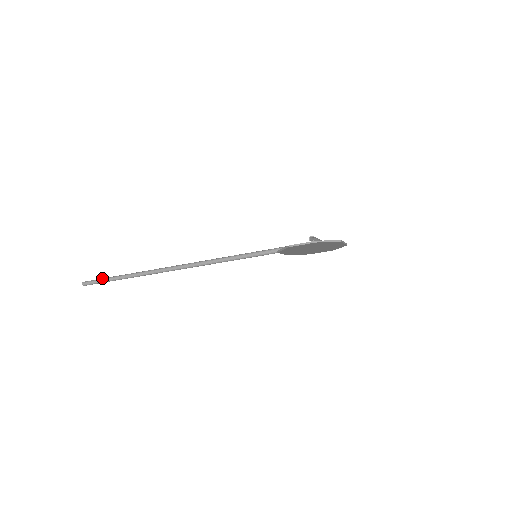
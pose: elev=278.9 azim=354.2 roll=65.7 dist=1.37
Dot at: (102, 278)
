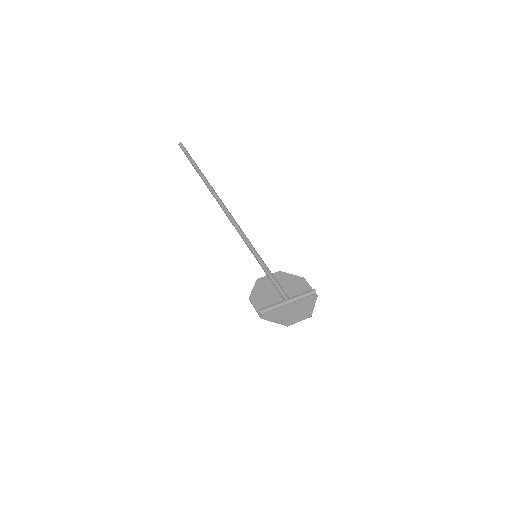
Dot at: (187, 154)
